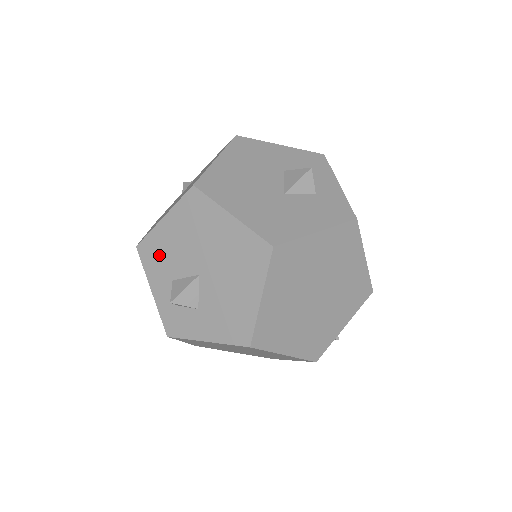
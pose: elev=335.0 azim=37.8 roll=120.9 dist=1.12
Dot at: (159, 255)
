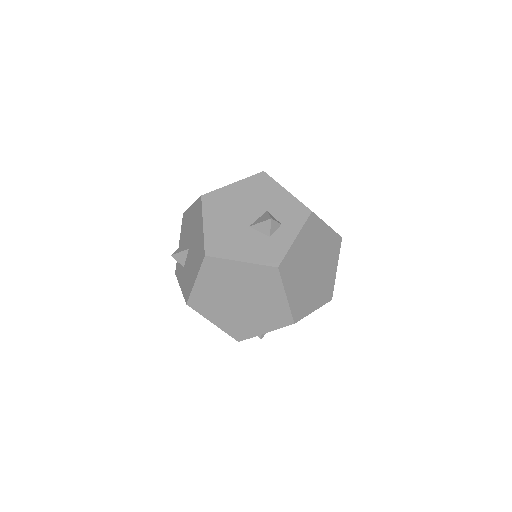
Dot at: (185, 225)
